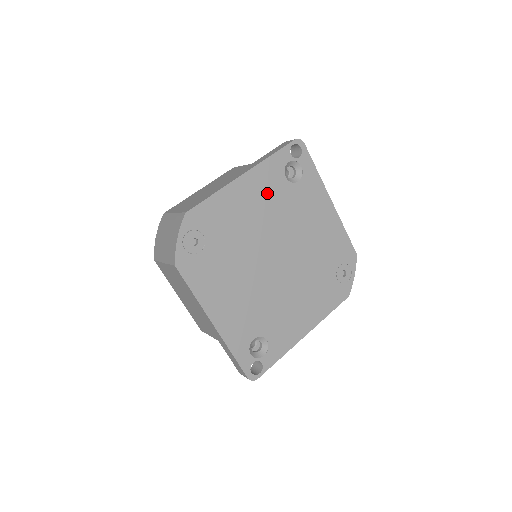
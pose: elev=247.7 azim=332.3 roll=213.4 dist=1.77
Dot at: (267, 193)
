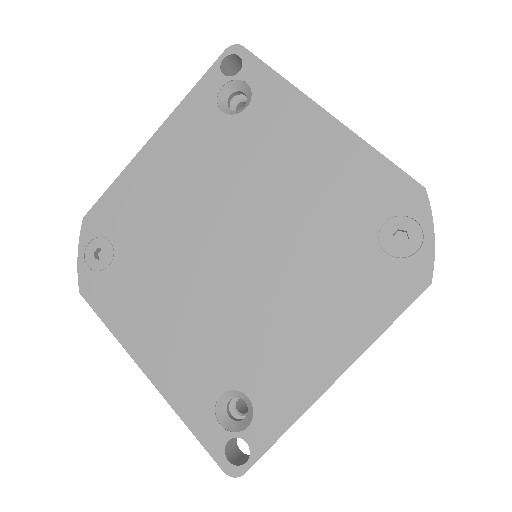
Dot at: (195, 148)
